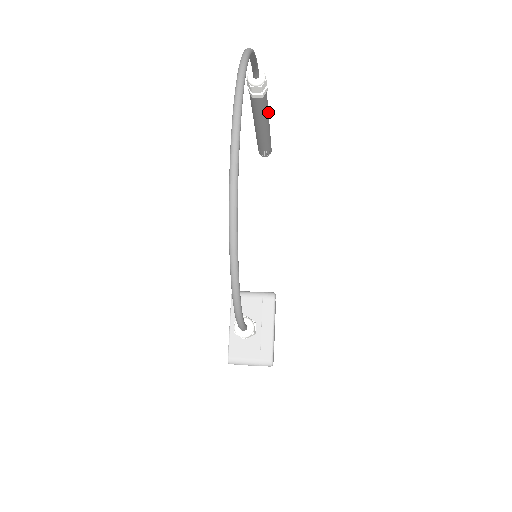
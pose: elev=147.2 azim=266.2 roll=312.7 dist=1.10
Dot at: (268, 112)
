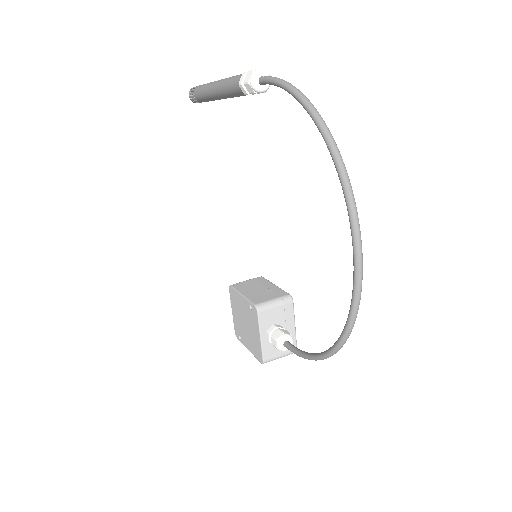
Dot at: occluded
